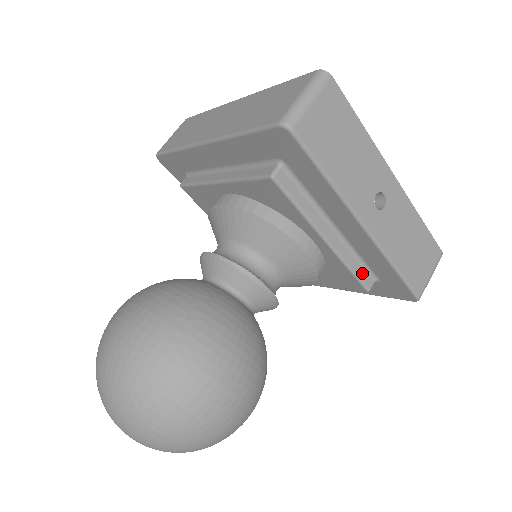
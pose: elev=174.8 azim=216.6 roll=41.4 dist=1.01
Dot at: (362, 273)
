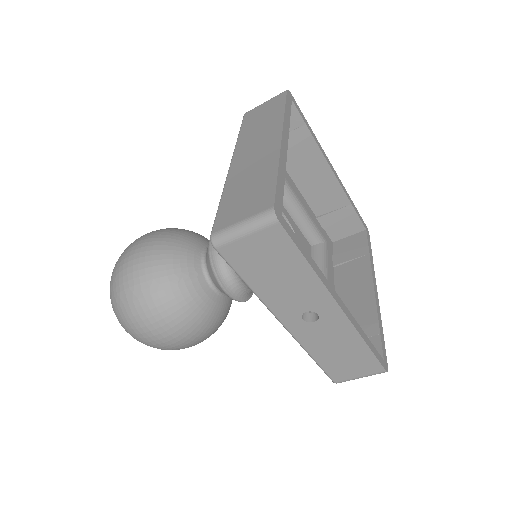
Dot at: occluded
